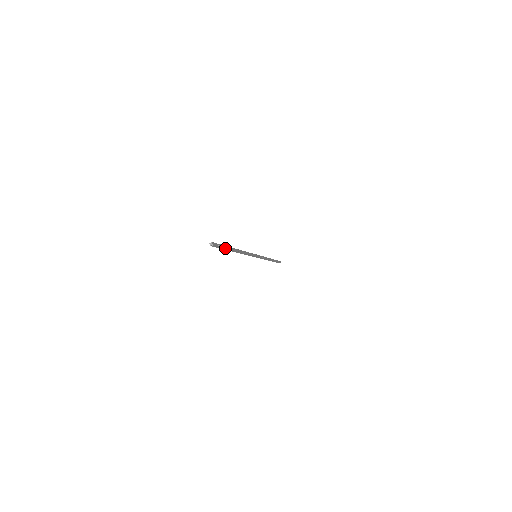
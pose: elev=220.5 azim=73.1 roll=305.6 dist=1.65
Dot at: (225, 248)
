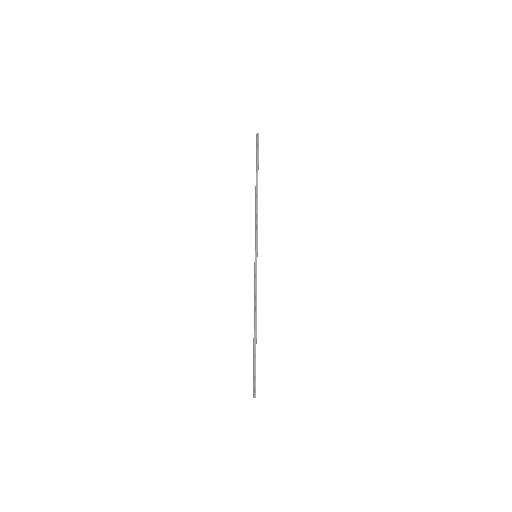
Dot at: (255, 364)
